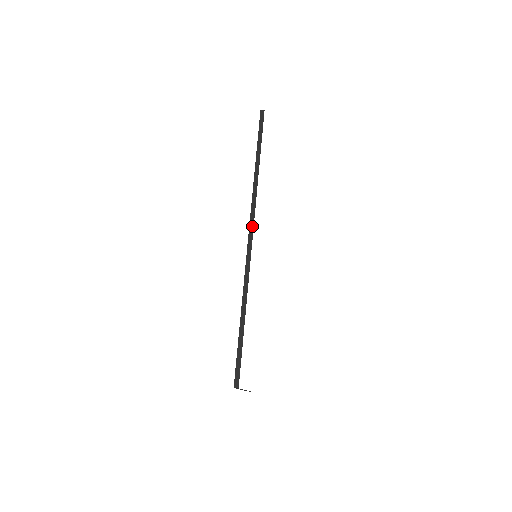
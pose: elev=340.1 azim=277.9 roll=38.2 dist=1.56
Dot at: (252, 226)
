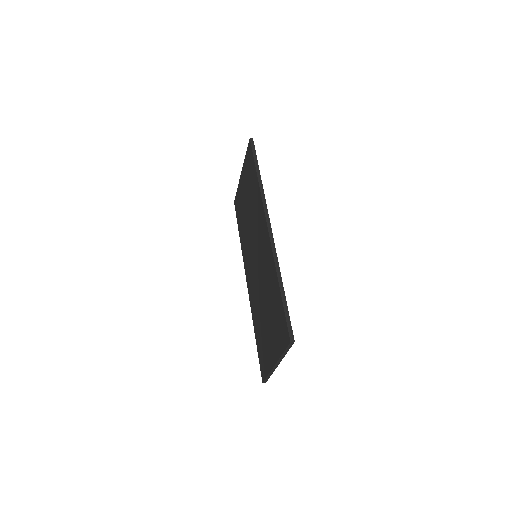
Dot at: (268, 219)
